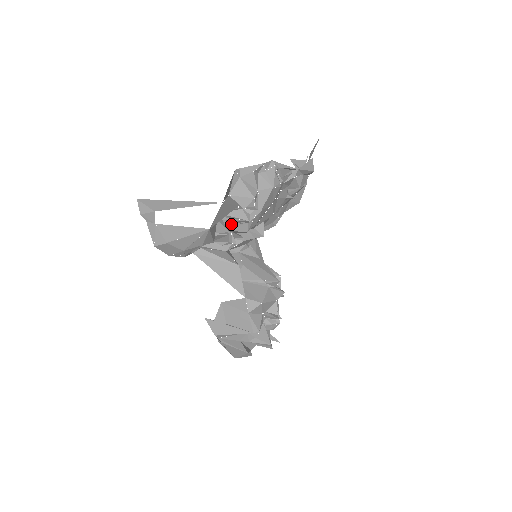
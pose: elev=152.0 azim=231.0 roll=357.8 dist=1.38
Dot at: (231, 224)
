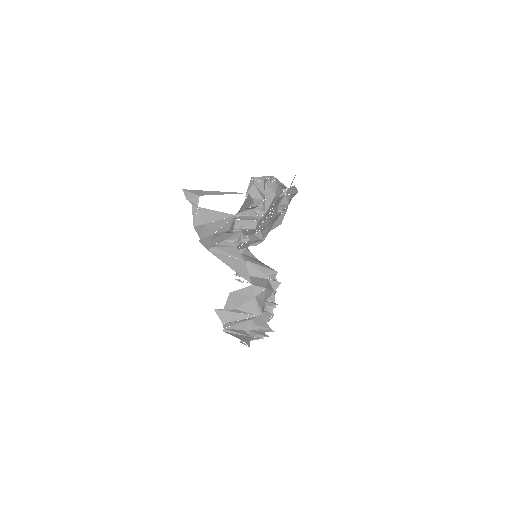
Dot at: (243, 223)
